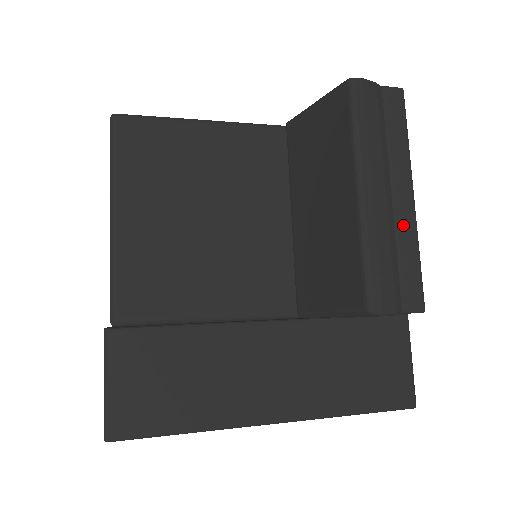
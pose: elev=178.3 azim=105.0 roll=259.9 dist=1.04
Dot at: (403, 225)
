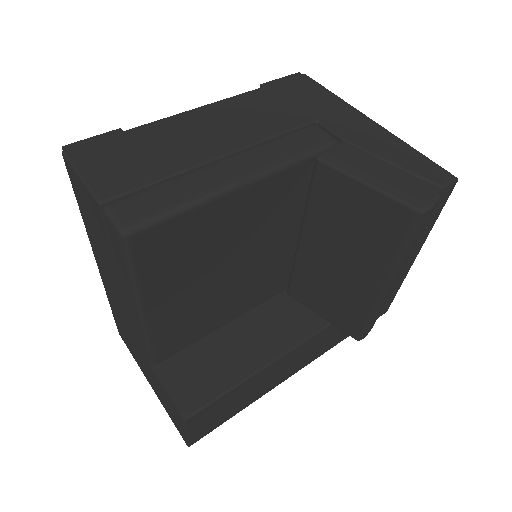
Dot at: (399, 279)
